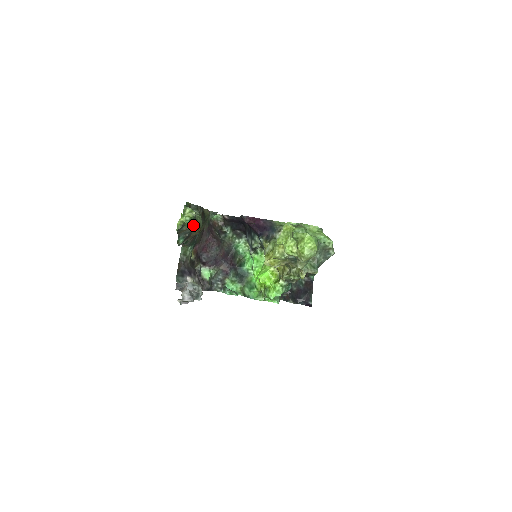
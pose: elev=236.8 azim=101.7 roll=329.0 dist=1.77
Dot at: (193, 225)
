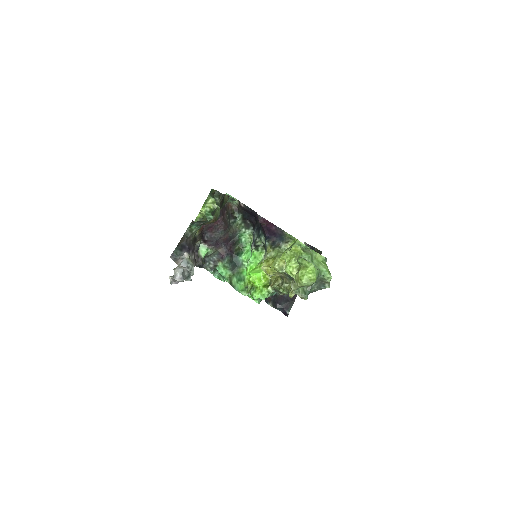
Dot at: (211, 218)
